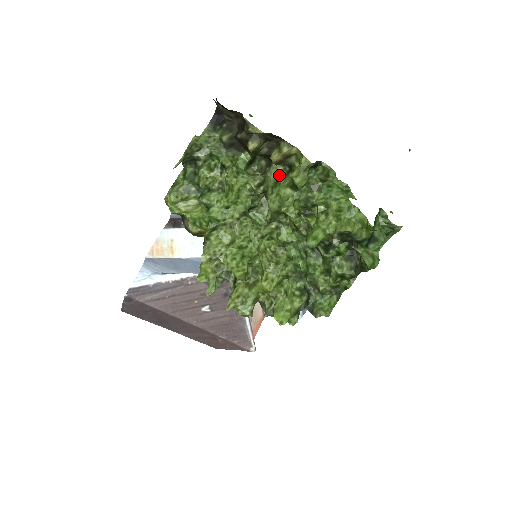
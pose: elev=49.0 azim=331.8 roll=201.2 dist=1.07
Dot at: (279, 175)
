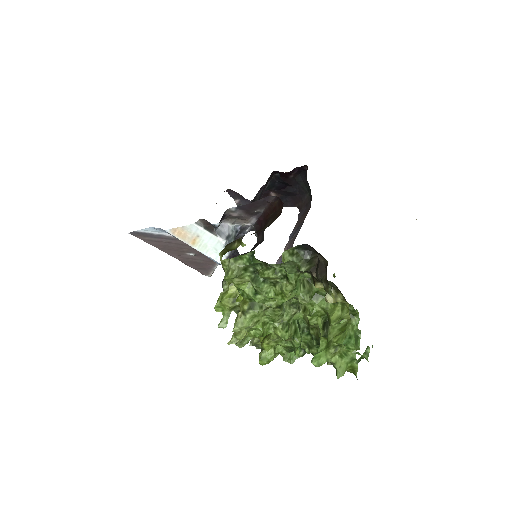
Dot at: (321, 292)
